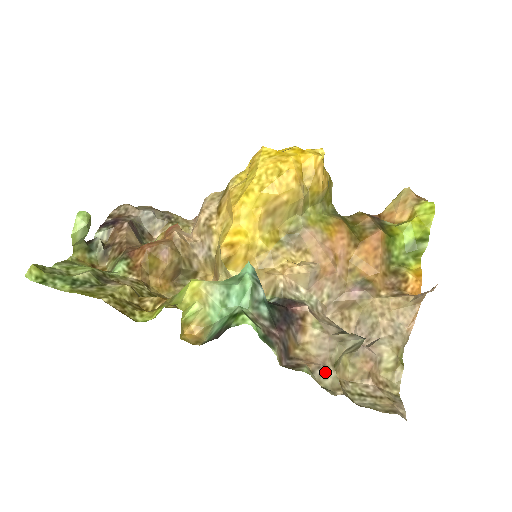
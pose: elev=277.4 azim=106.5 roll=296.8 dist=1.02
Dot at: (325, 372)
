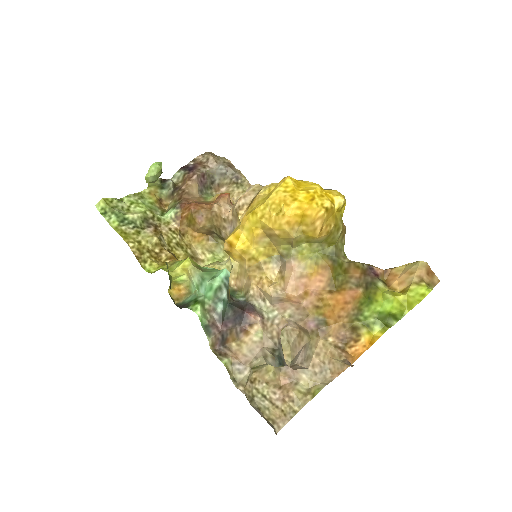
Dot at: (242, 369)
